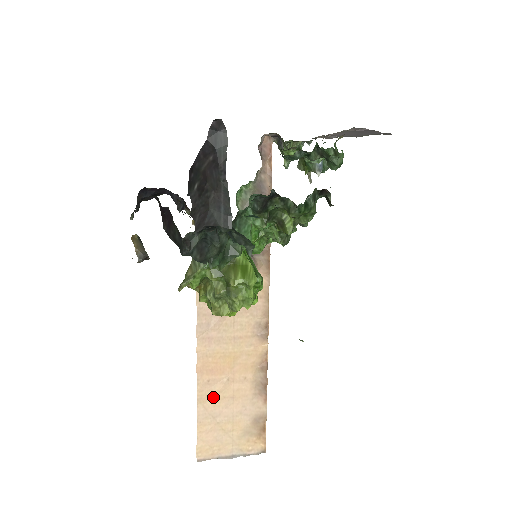
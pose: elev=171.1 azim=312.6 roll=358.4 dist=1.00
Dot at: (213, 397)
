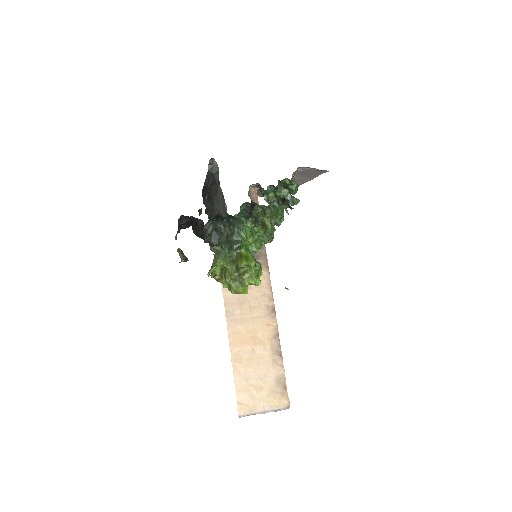
Dot at: (244, 364)
